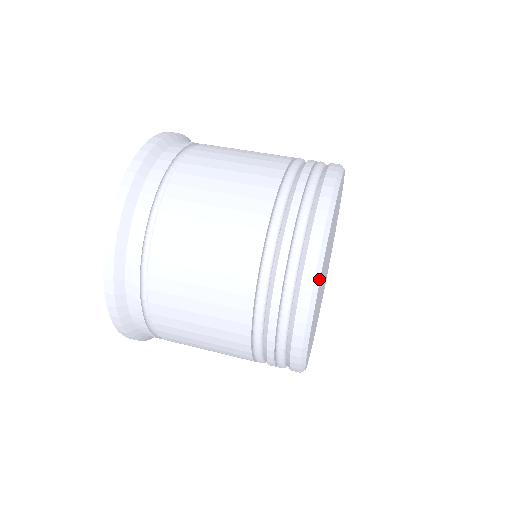
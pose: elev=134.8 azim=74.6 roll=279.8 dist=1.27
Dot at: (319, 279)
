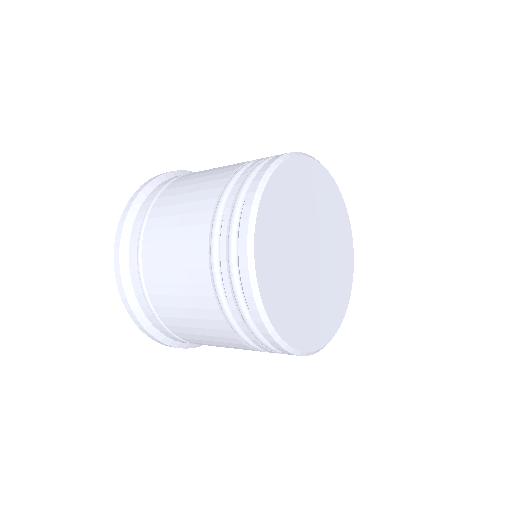
Dot at: (315, 159)
